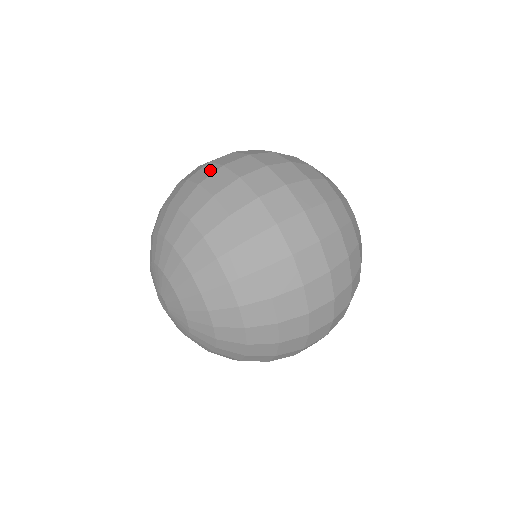
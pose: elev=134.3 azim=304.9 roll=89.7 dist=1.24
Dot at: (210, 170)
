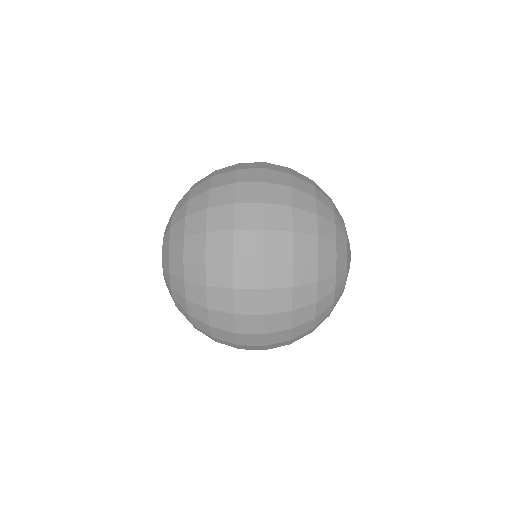
Dot at: occluded
